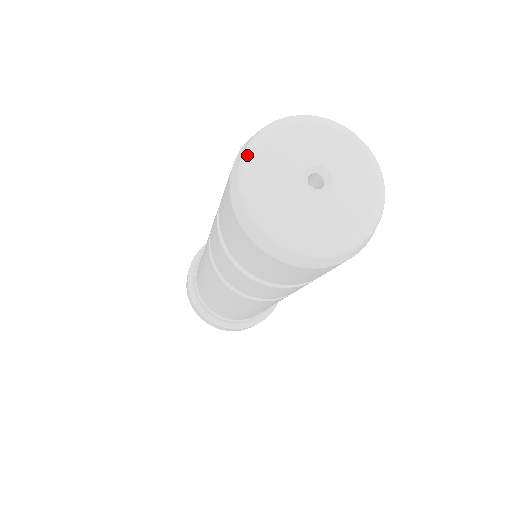
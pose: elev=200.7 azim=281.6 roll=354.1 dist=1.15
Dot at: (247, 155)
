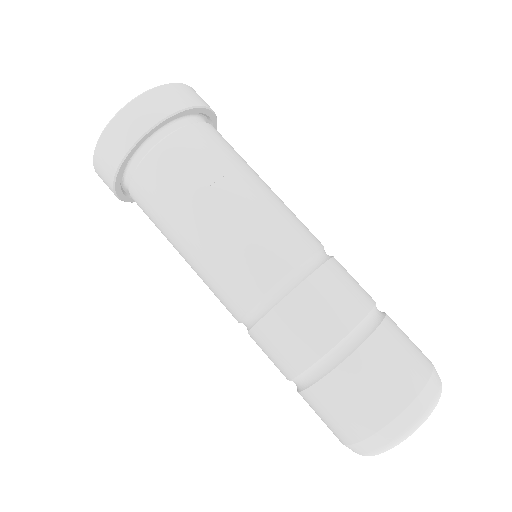
Dot at: (411, 433)
